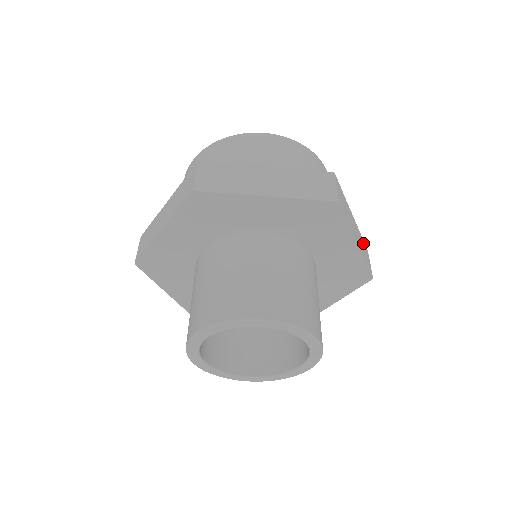
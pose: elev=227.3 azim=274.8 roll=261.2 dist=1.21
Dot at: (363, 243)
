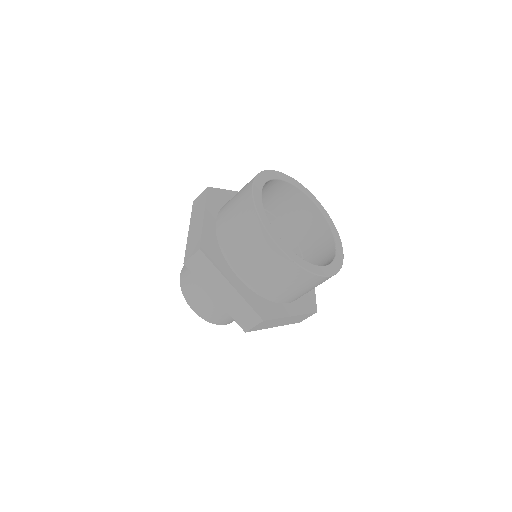
Dot at: occluded
